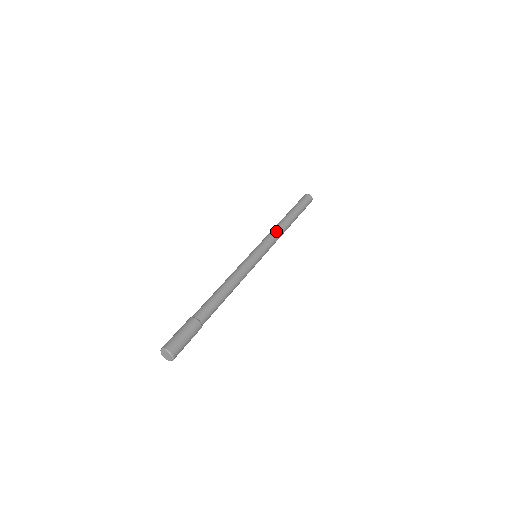
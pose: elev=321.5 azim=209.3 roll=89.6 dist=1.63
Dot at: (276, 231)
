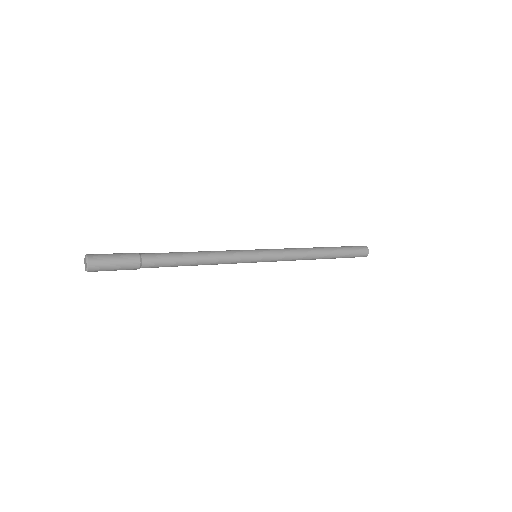
Dot at: (295, 248)
